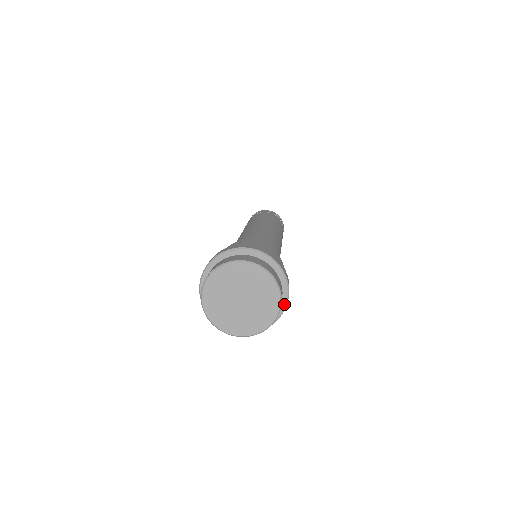
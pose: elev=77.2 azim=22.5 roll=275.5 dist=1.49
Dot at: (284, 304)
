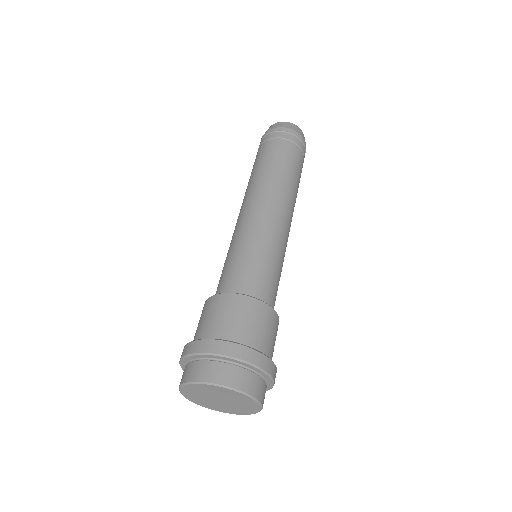
Dot at: (271, 382)
